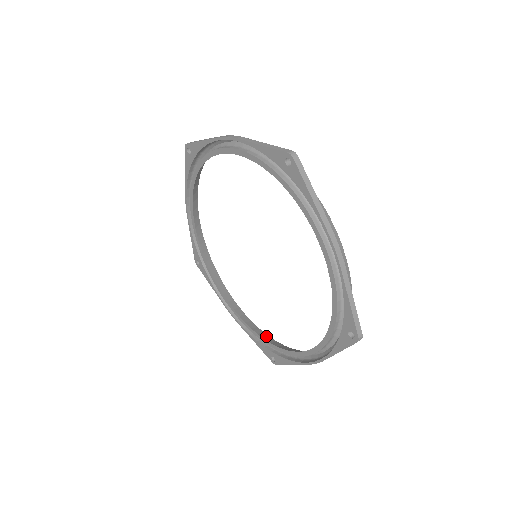
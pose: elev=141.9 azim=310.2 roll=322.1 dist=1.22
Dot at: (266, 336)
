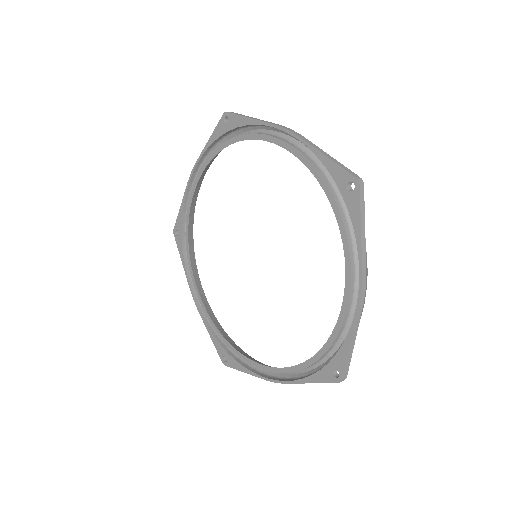
Dot at: (225, 334)
